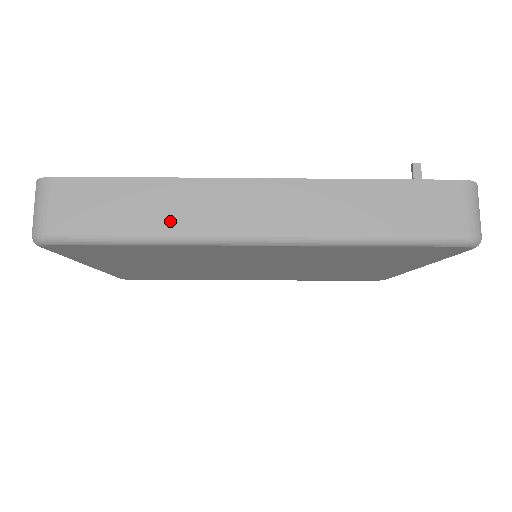
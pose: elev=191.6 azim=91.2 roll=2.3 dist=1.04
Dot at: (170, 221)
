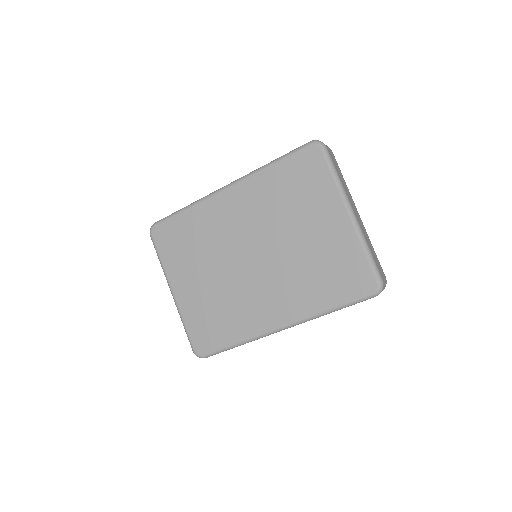
Dot at: occluded
